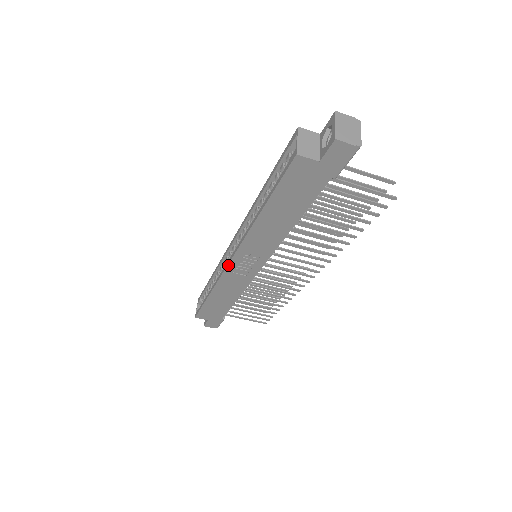
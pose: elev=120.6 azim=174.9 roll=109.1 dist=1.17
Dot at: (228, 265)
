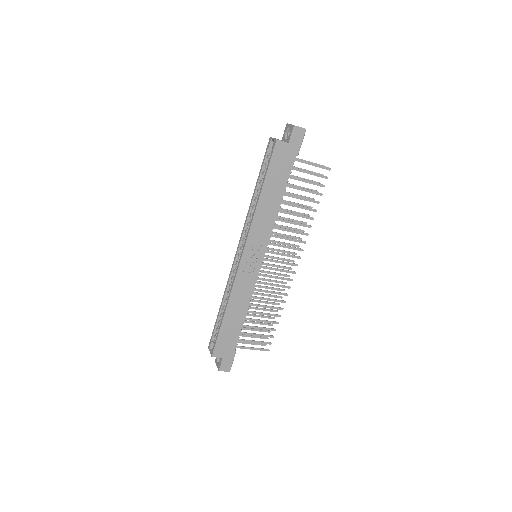
Dot at: (240, 262)
